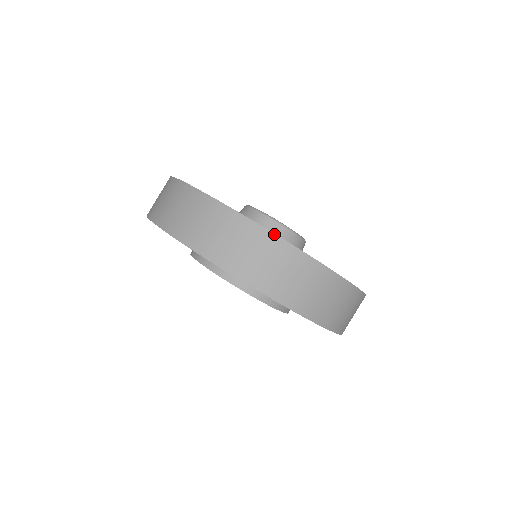
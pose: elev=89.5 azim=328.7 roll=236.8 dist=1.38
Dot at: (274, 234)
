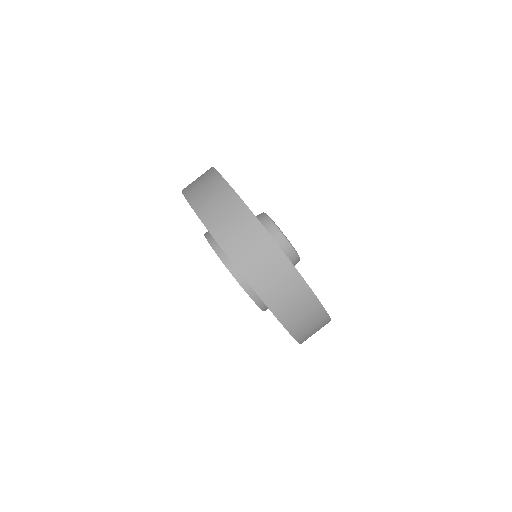
Dot at: (327, 313)
